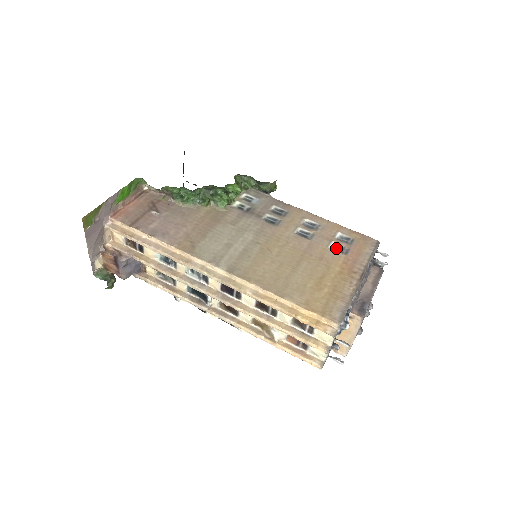
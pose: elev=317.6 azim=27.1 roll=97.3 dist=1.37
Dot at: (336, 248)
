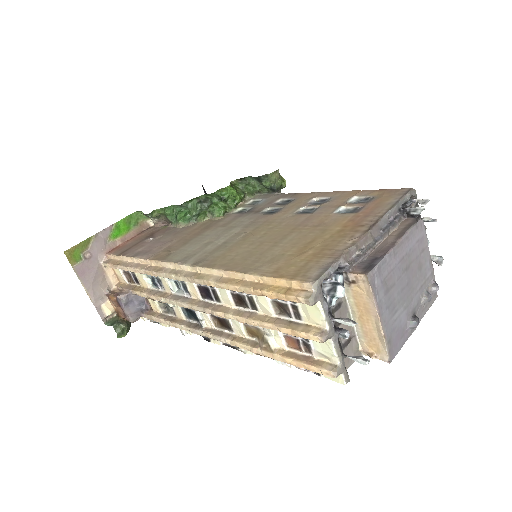
Dot at: (346, 212)
